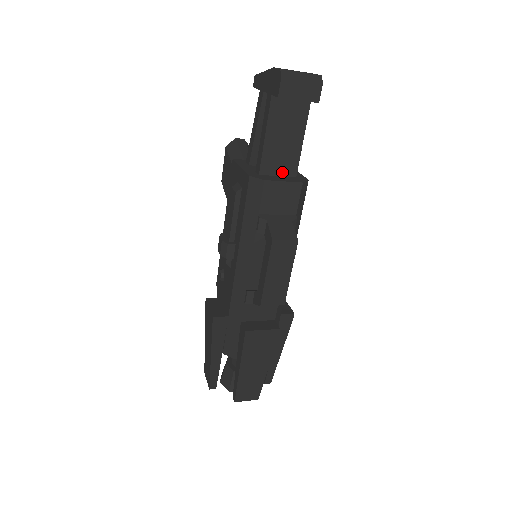
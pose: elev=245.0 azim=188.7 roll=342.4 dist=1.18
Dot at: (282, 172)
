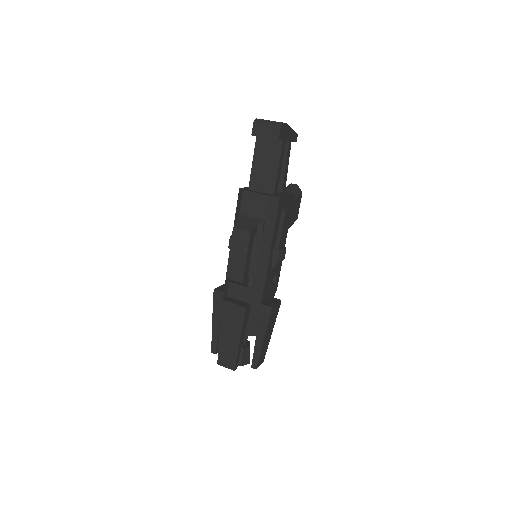
Dot at: (264, 190)
